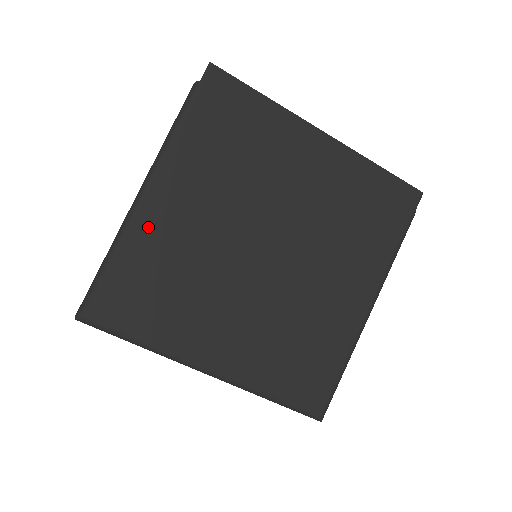
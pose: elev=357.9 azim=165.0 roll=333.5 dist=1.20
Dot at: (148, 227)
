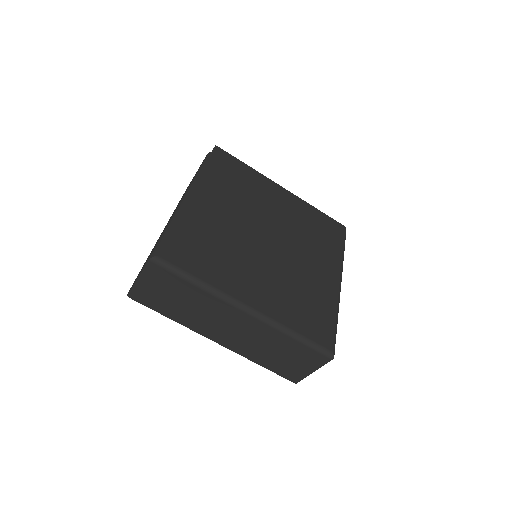
Dot at: (194, 213)
